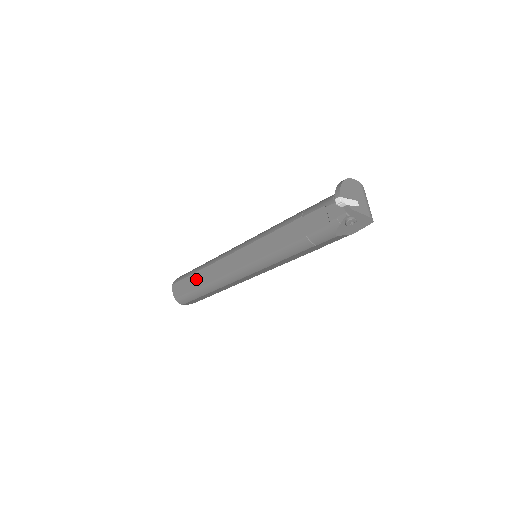
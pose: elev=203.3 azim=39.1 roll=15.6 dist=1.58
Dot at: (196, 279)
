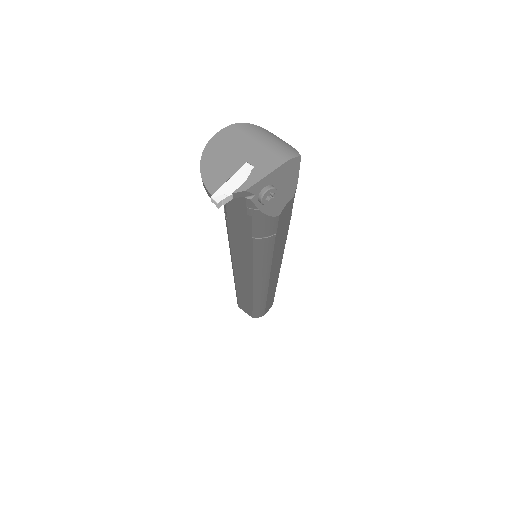
Dot at: (243, 300)
